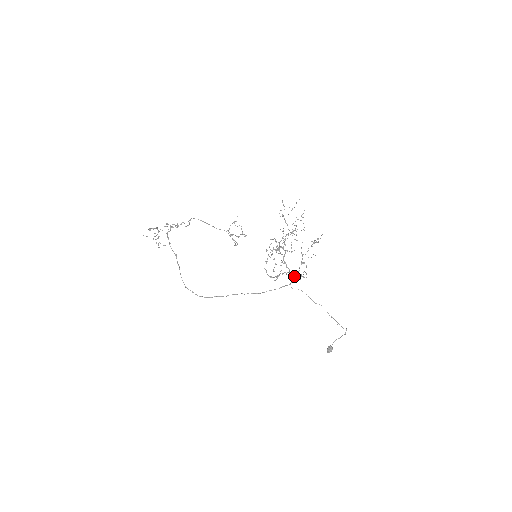
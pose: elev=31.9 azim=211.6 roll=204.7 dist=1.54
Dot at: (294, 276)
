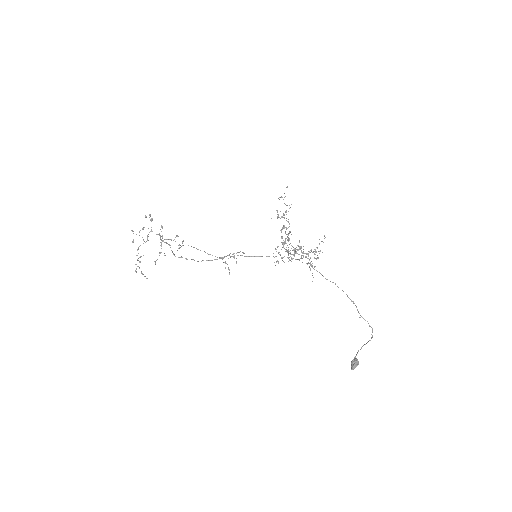
Dot at: occluded
